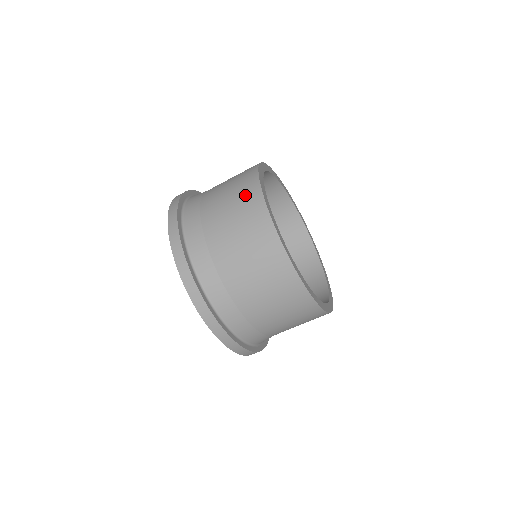
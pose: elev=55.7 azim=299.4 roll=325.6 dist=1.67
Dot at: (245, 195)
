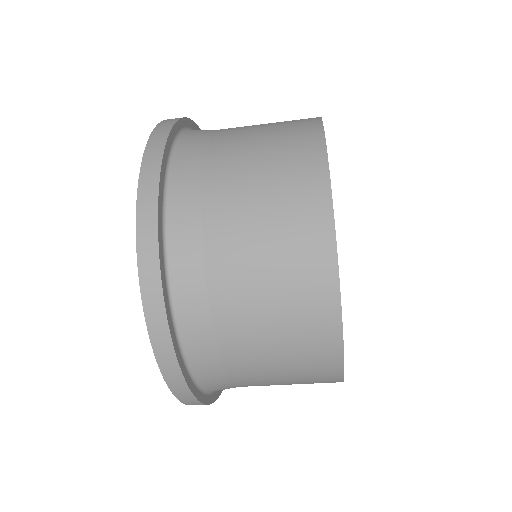
Dot at: (295, 150)
